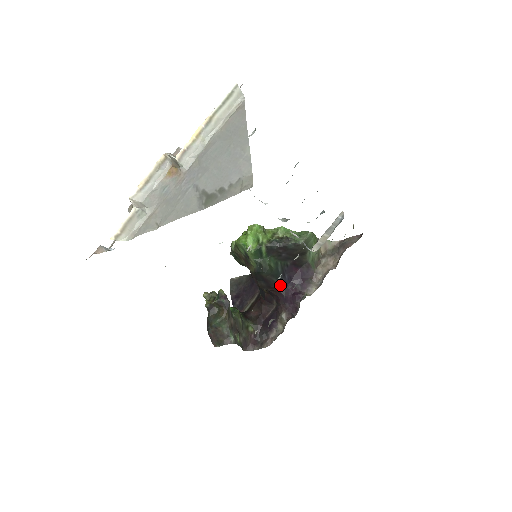
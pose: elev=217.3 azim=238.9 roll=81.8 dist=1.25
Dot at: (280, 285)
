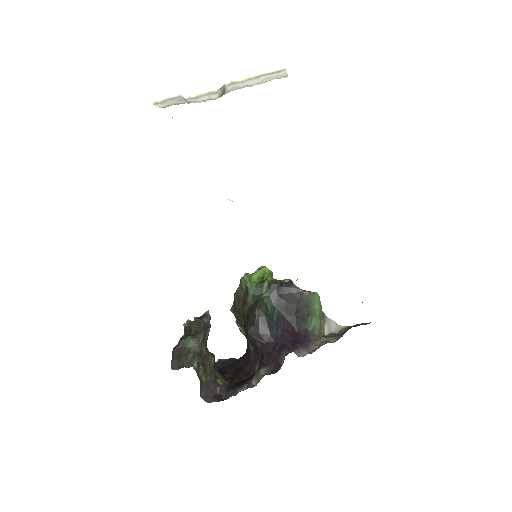
Dot at: (270, 337)
